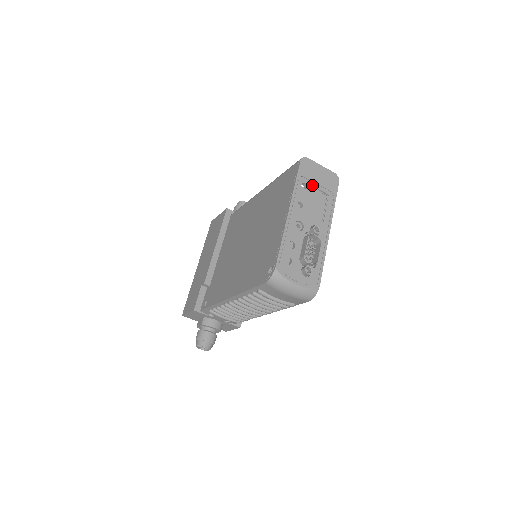
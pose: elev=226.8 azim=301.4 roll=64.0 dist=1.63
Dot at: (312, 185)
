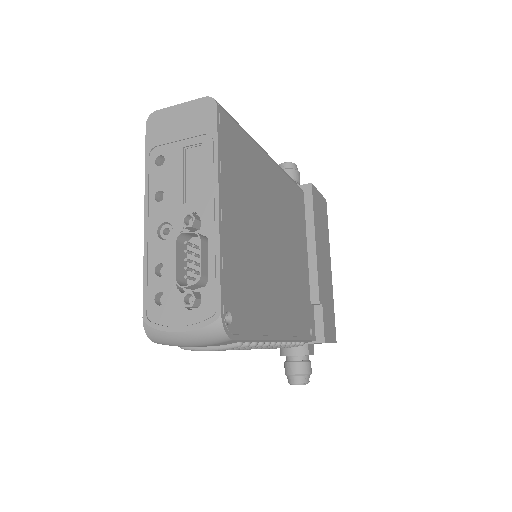
Dot at: (172, 149)
